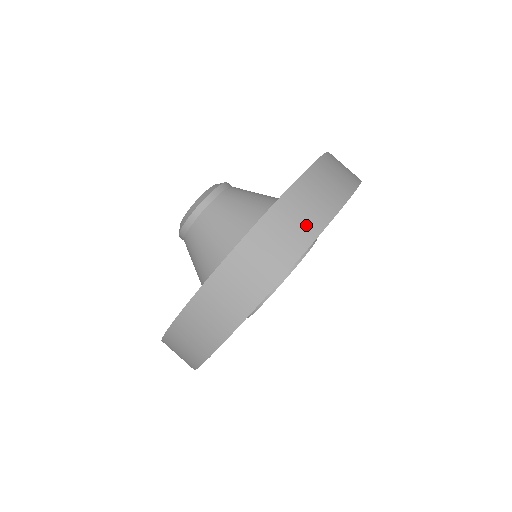
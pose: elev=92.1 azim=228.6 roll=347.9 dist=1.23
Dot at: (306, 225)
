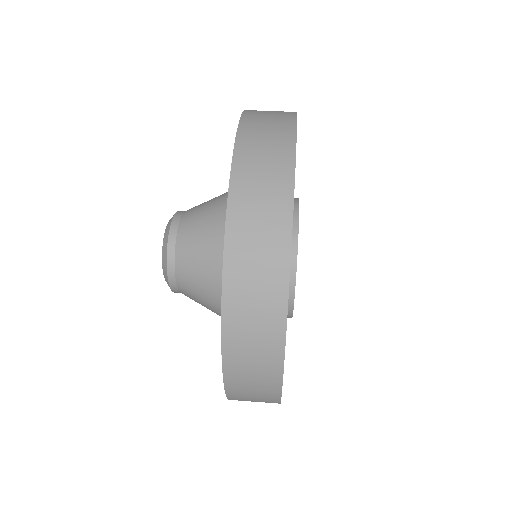
Dot at: occluded
